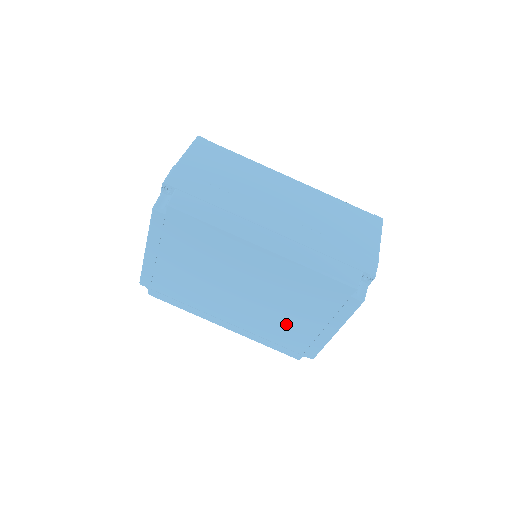
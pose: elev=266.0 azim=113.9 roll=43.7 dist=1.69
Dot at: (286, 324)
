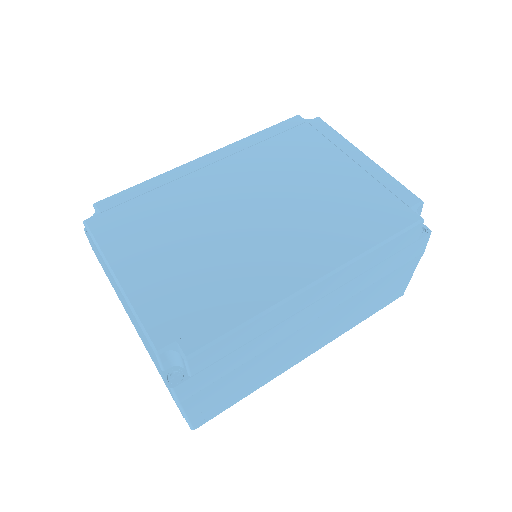
Dot at: (334, 195)
